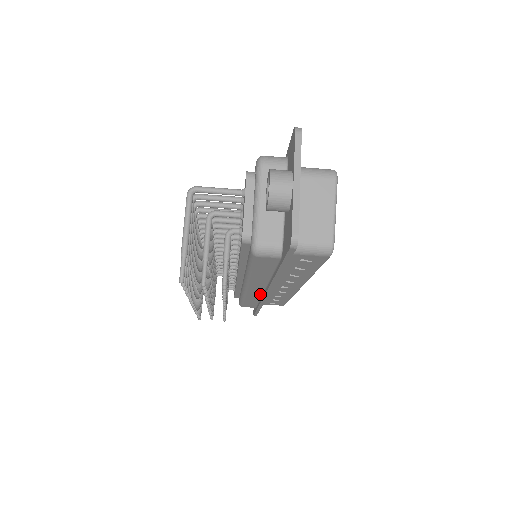
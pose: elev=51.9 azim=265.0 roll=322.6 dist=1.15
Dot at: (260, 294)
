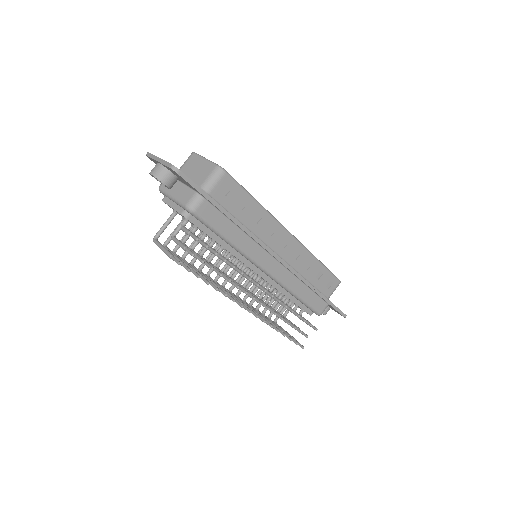
Dot at: (286, 271)
